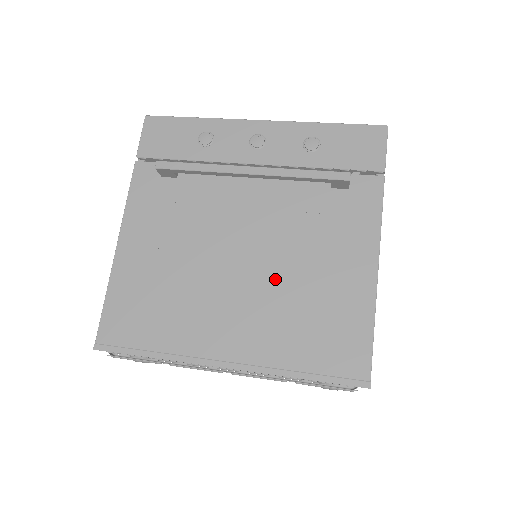
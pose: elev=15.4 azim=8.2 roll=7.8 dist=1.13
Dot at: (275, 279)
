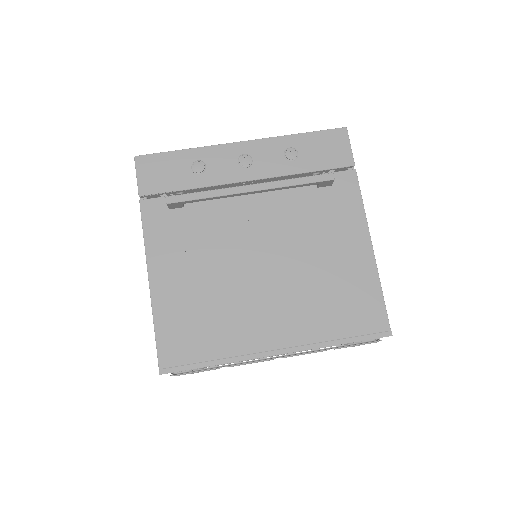
Dot at: (296, 273)
